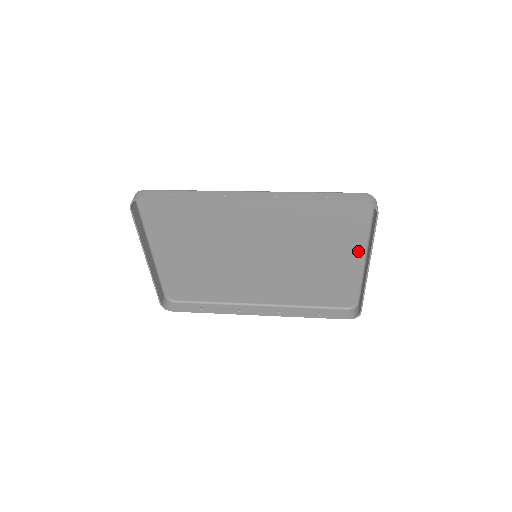
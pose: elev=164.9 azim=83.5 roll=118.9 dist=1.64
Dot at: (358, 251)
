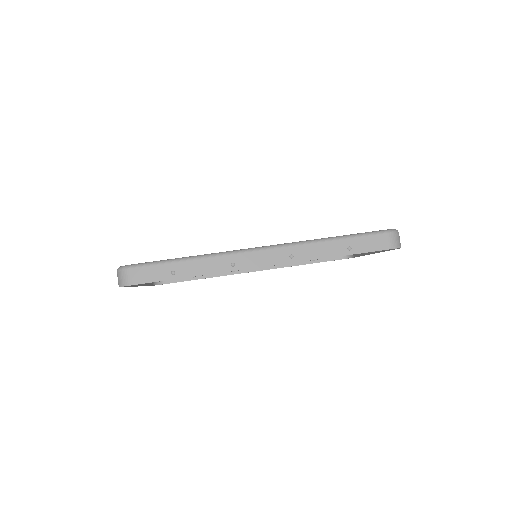
Dot at: occluded
